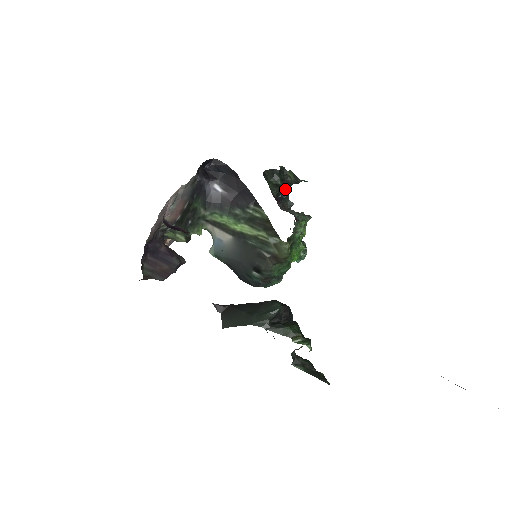
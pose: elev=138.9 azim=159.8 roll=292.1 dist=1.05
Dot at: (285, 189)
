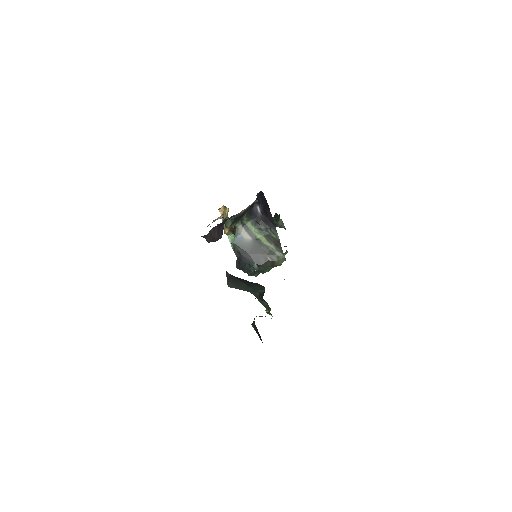
Dot at: occluded
